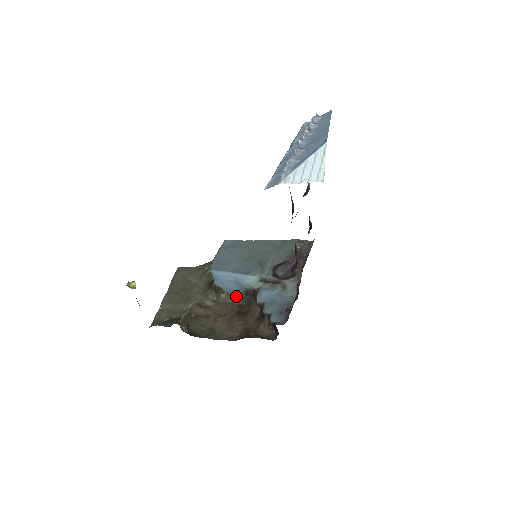
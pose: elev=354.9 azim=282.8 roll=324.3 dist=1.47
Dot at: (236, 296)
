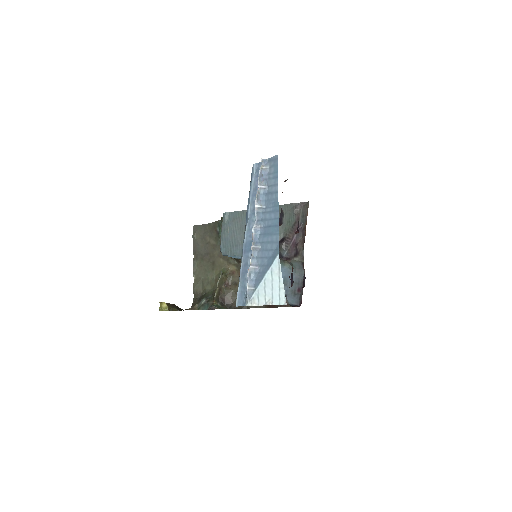
Dot at: occluded
